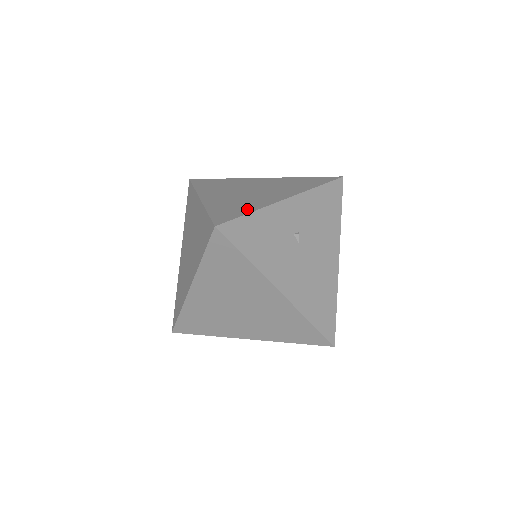
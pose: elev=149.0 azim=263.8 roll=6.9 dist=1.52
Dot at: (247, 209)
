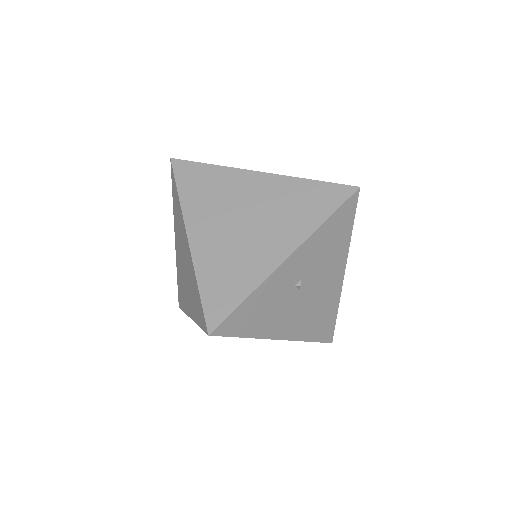
Dot at: (242, 288)
